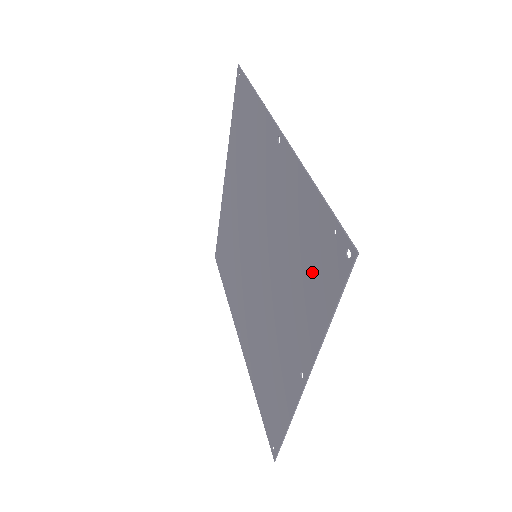
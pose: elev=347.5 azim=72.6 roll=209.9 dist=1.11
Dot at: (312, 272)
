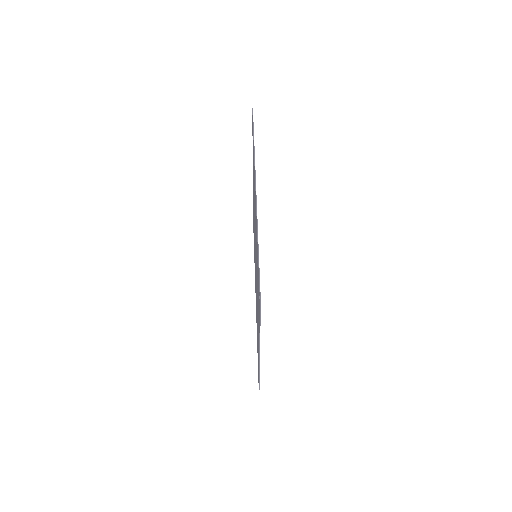
Dot at: (258, 294)
